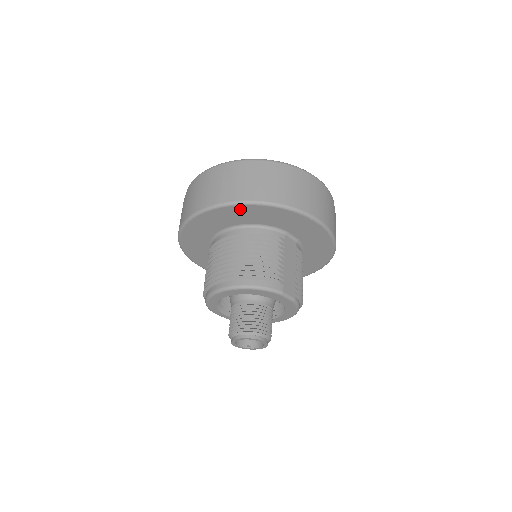
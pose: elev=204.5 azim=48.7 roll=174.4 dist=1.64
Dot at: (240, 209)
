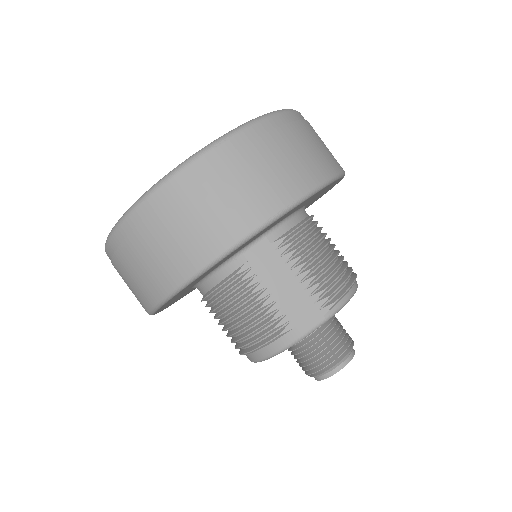
Dot at: occluded
